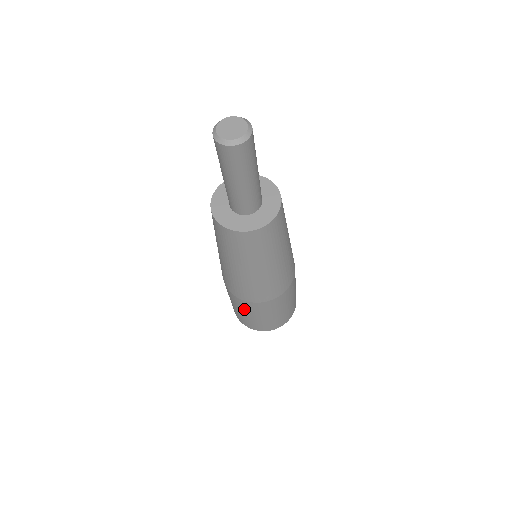
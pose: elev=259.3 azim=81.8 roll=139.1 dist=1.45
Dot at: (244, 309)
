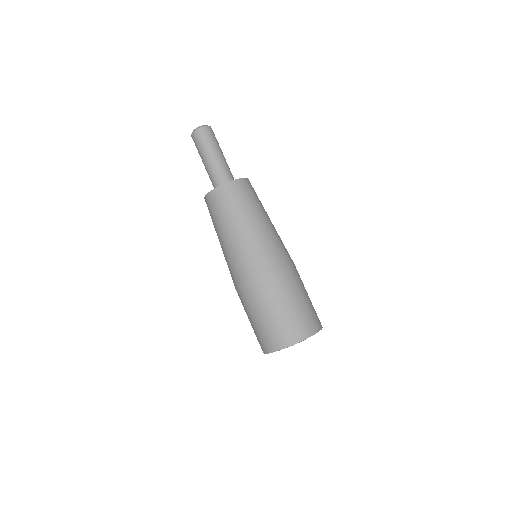
Dot at: (268, 300)
